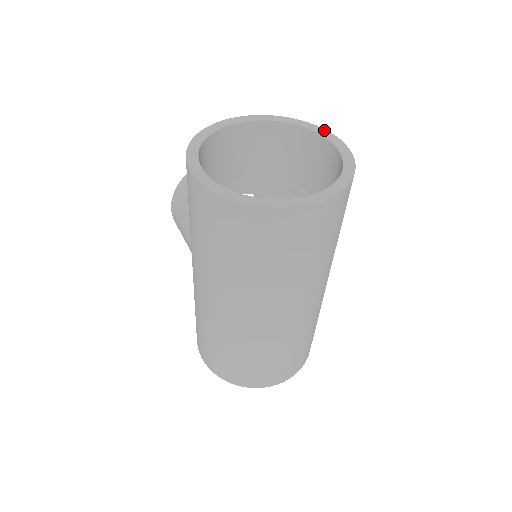
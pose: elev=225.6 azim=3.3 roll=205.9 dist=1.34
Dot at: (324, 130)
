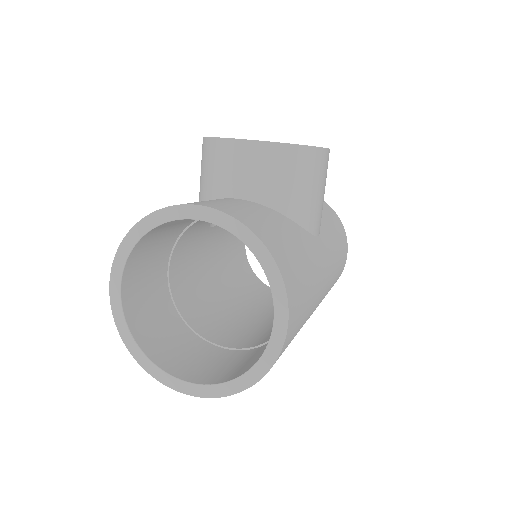
Dot at: (283, 294)
